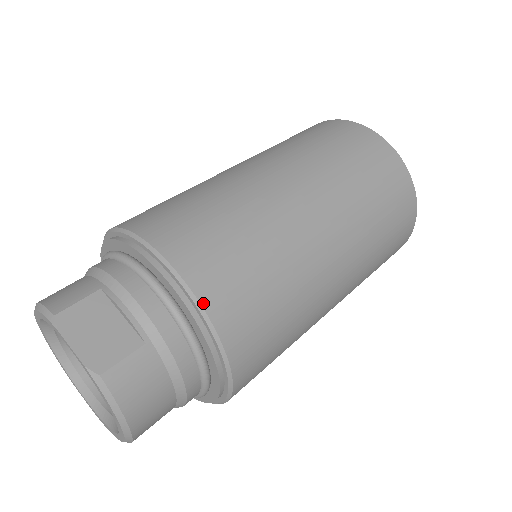
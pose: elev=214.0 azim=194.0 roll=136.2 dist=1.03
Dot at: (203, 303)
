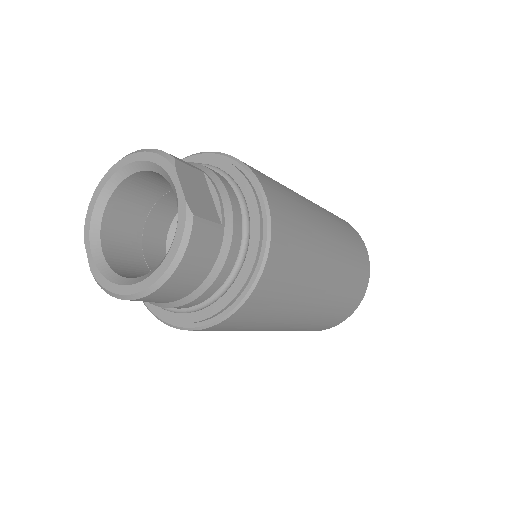
Dot at: (272, 228)
